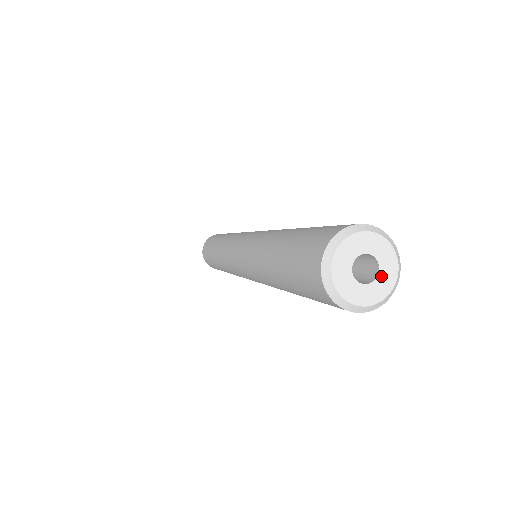
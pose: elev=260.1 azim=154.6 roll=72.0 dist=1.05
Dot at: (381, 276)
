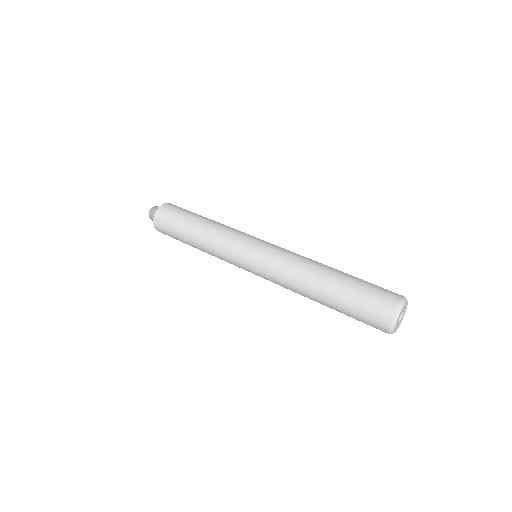
Dot at: occluded
